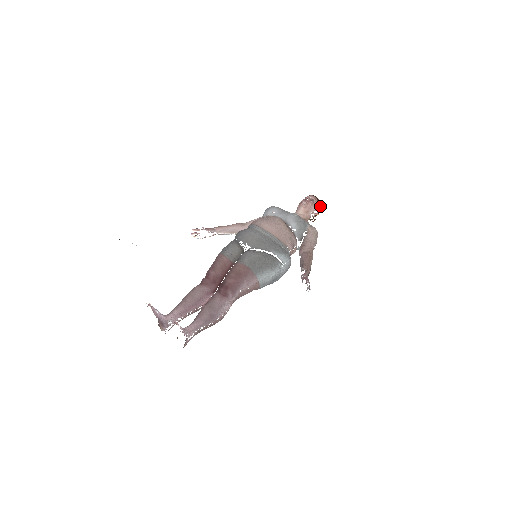
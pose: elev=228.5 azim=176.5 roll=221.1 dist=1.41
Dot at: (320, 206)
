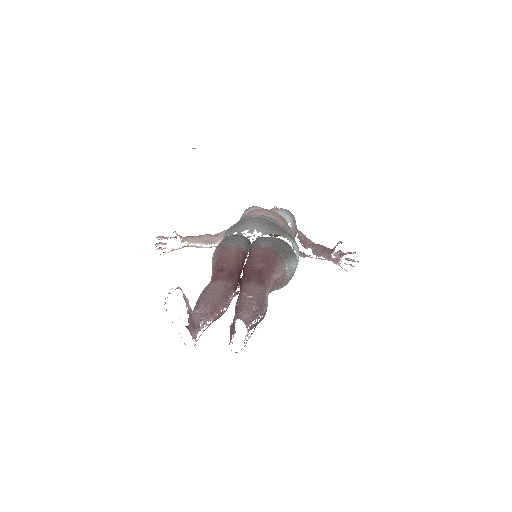
Dot at: occluded
